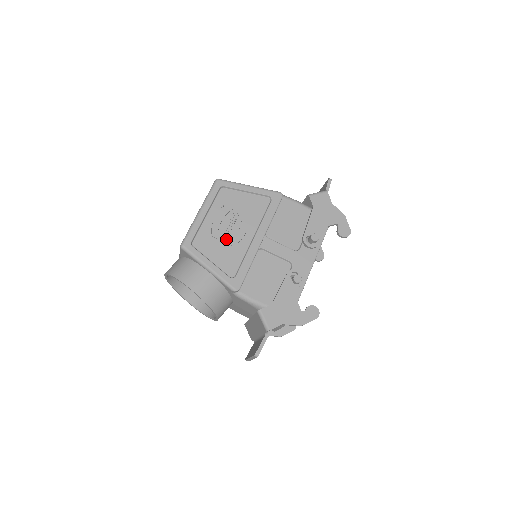
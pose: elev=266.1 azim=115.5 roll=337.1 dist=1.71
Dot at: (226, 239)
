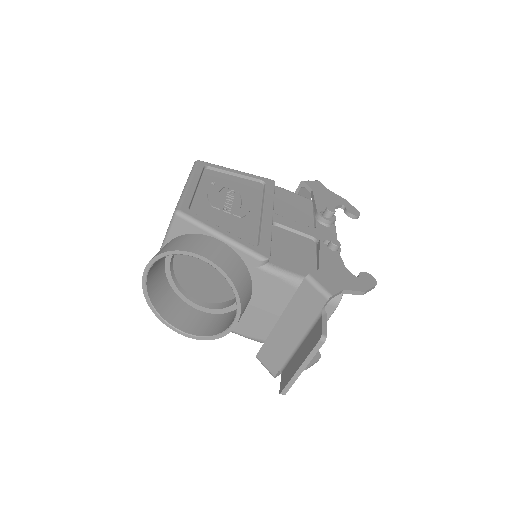
Dot at: (230, 211)
